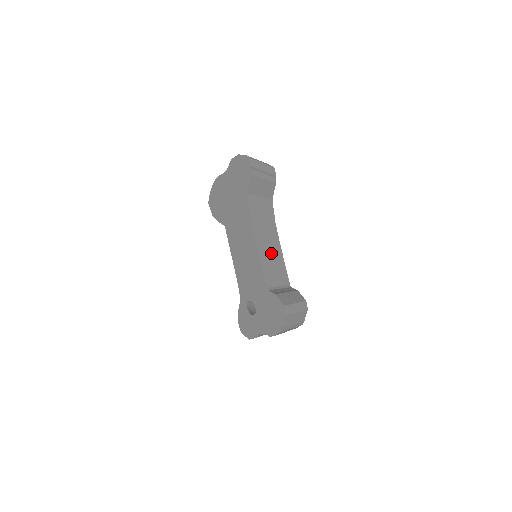
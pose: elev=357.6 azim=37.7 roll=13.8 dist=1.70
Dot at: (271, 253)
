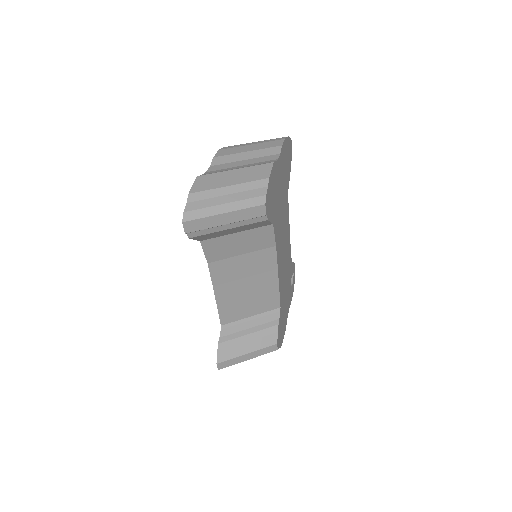
Dot at: (247, 286)
